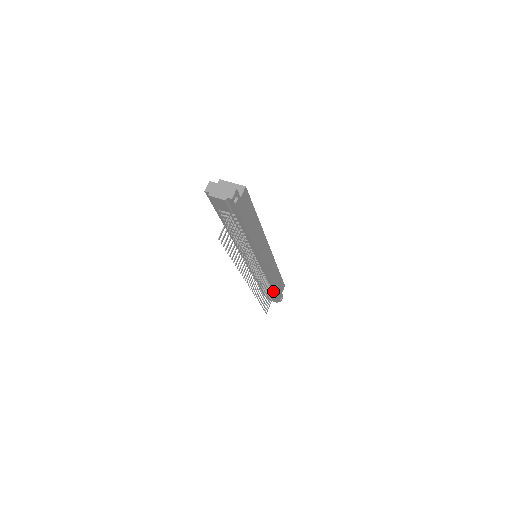
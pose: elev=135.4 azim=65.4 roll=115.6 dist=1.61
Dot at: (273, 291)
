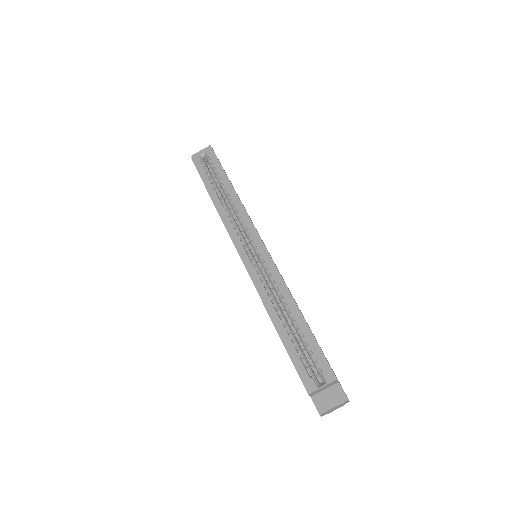
Dot at: occluded
